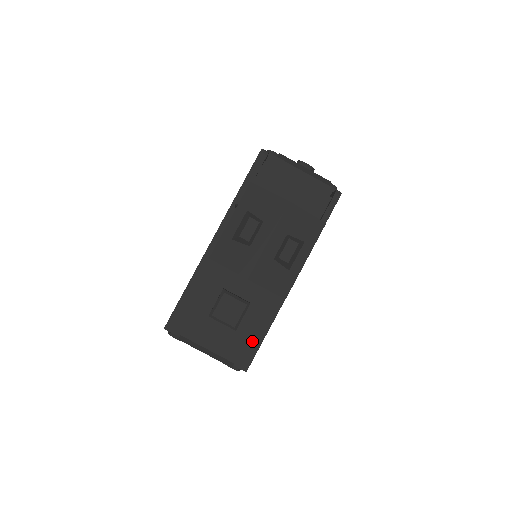
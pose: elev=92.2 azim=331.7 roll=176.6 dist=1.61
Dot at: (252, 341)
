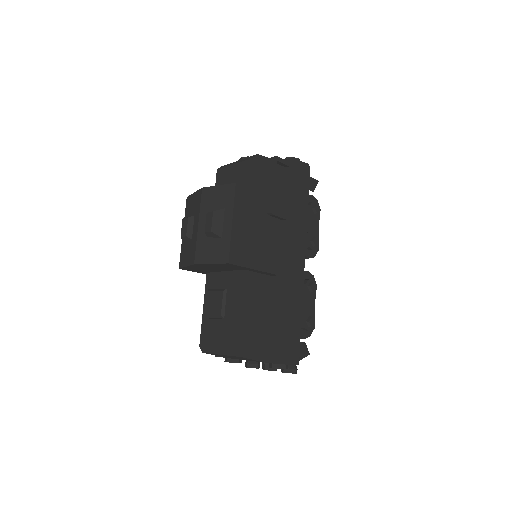
Dot at: (274, 331)
